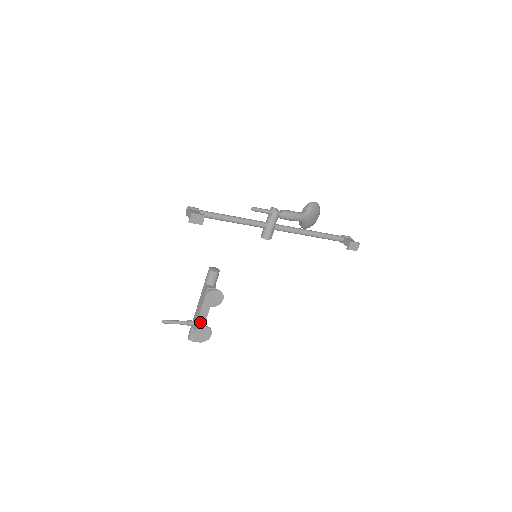
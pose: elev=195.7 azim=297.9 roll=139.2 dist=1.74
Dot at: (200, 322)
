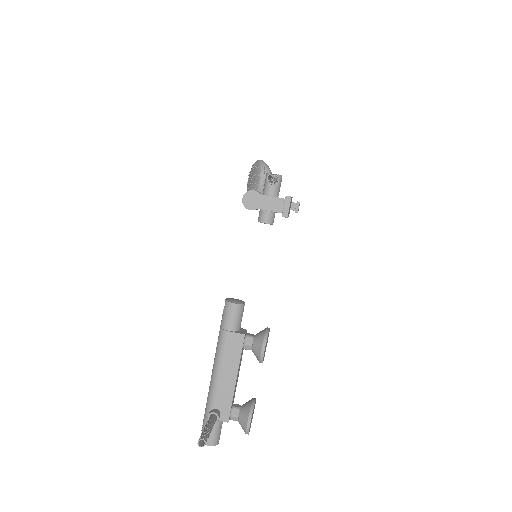
Dot at: (232, 402)
